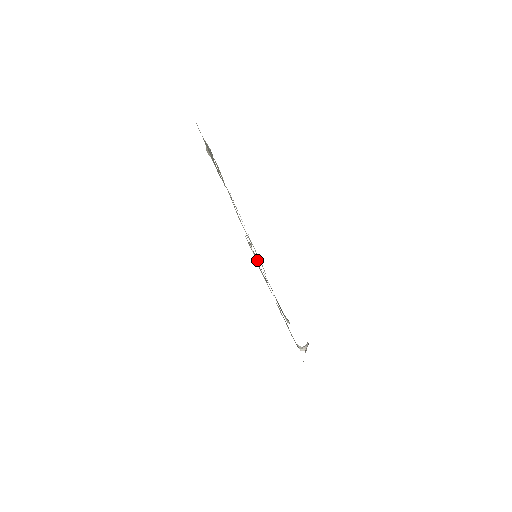
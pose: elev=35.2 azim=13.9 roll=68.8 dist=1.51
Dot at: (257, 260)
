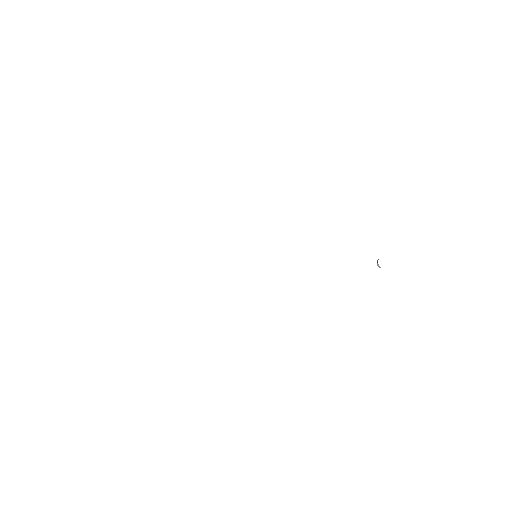
Dot at: occluded
